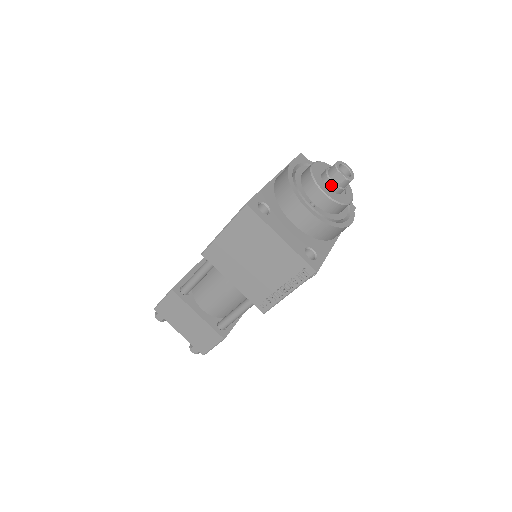
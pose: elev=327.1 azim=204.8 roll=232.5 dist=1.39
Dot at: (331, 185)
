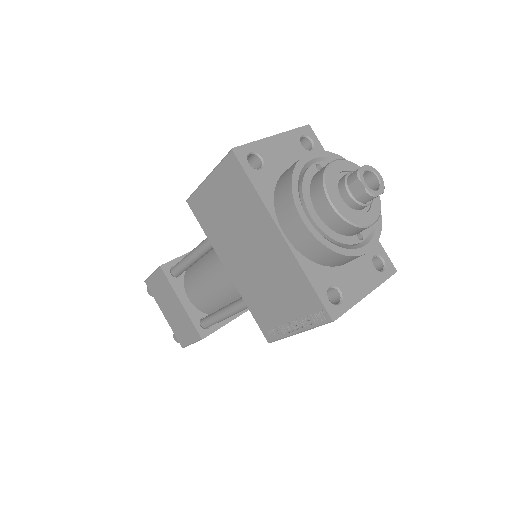
Dot at: (367, 206)
